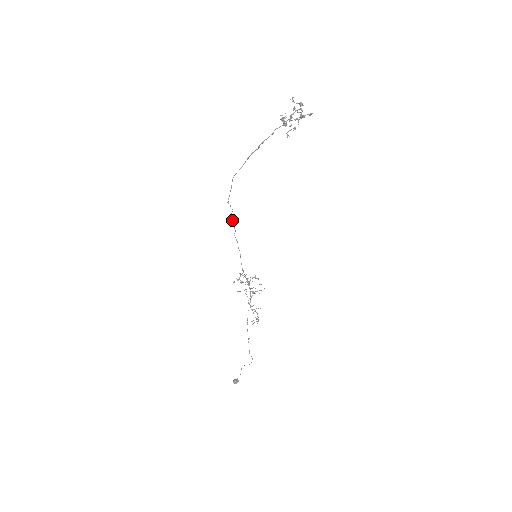
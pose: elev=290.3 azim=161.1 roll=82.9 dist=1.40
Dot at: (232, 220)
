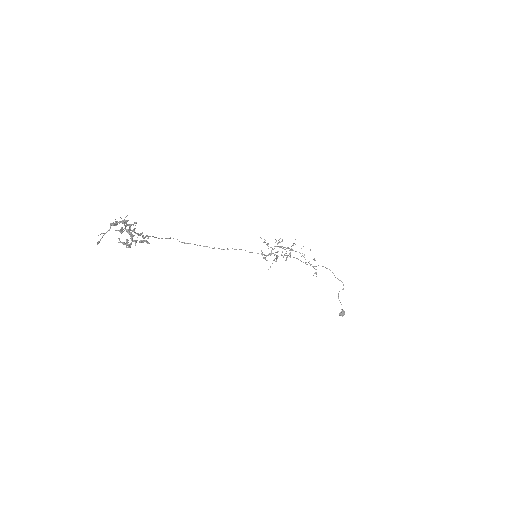
Dot at: occluded
